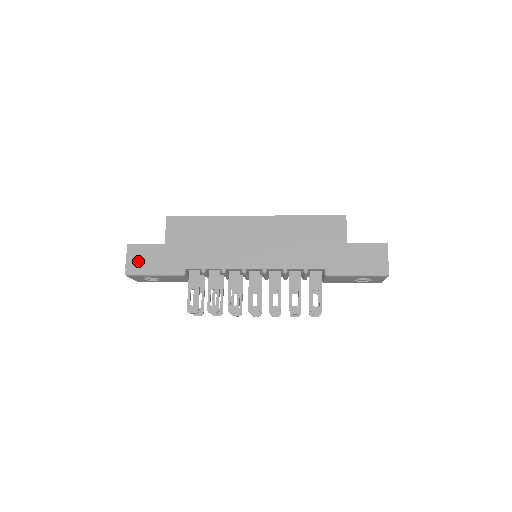
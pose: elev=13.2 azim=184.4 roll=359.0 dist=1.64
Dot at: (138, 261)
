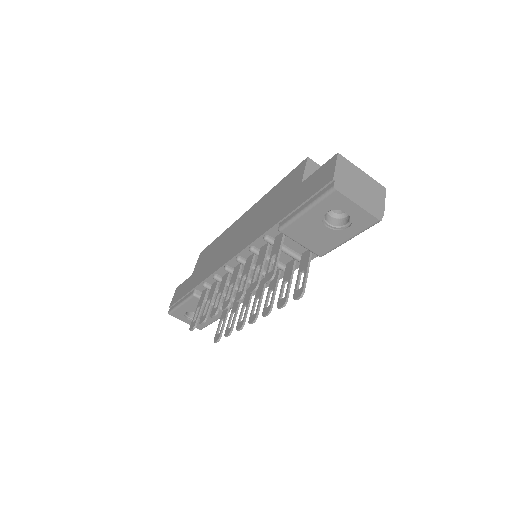
Dot at: (176, 298)
